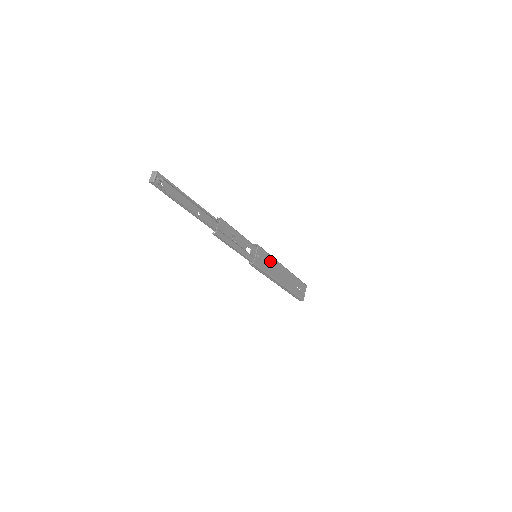
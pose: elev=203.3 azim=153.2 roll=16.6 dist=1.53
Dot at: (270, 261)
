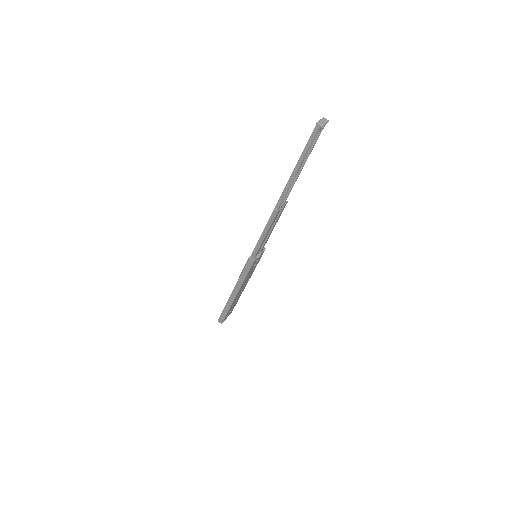
Dot at: (253, 269)
